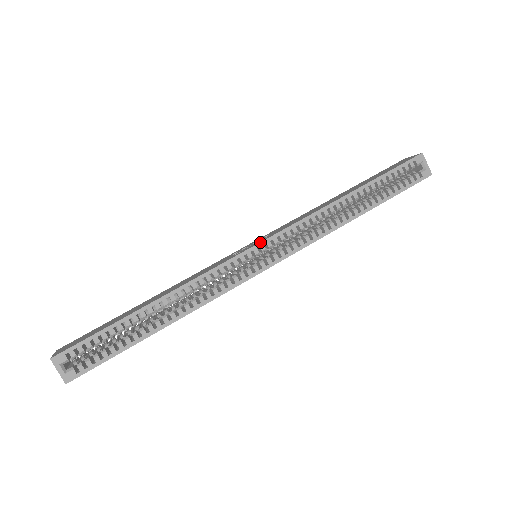
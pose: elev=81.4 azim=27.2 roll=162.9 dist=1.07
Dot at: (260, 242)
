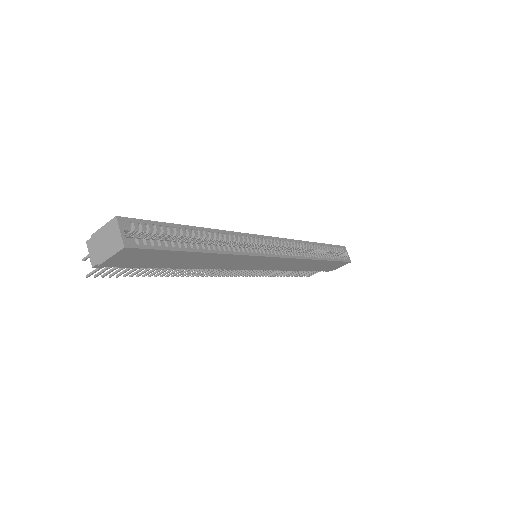
Dot at: (271, 236)
